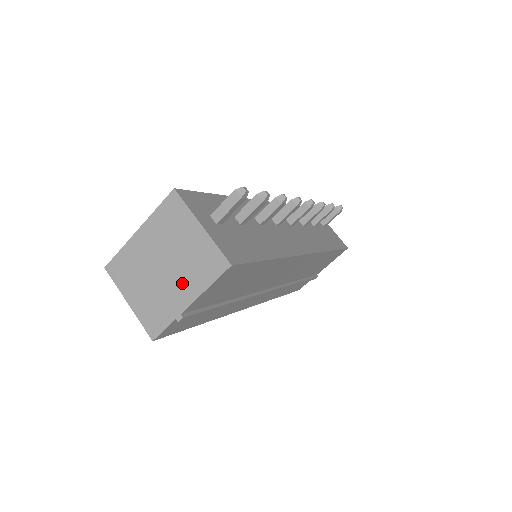
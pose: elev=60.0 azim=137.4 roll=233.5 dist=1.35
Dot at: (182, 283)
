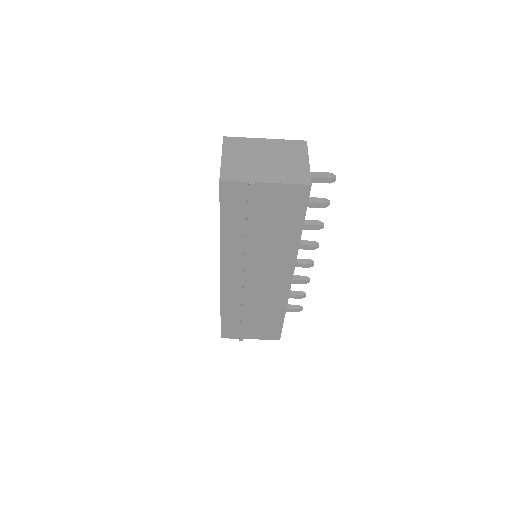
Dot at: (271, 172)
